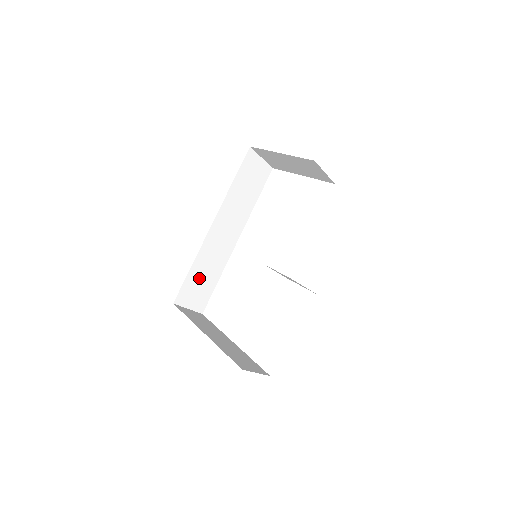
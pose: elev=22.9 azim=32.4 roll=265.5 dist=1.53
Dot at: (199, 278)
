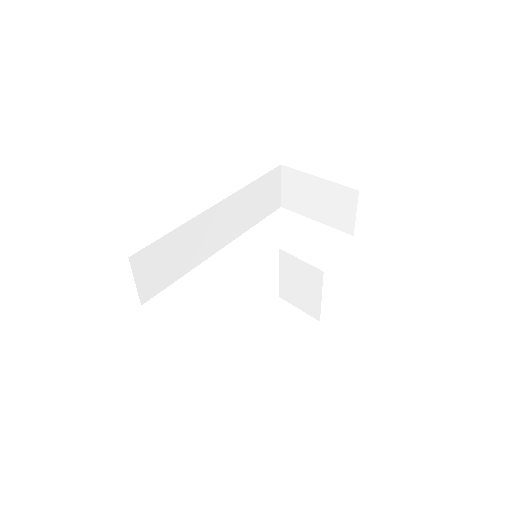
Dot at: (168, 254)
